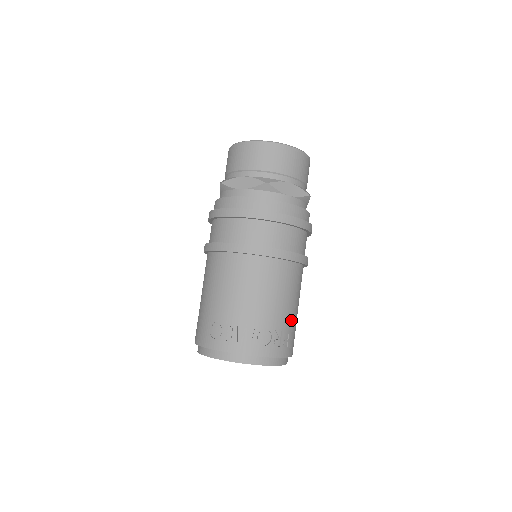
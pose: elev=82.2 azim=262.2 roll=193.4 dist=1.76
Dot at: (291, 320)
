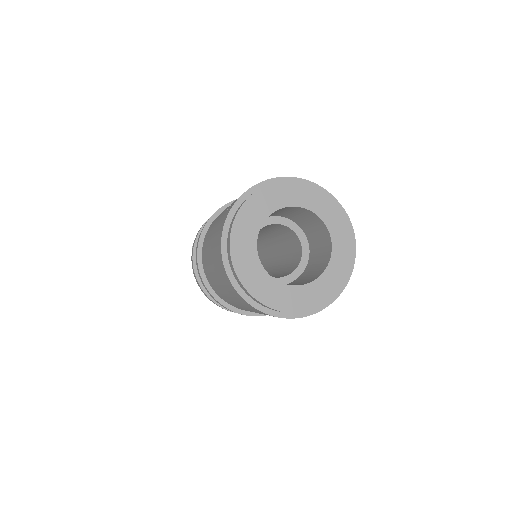
Dot at: occluded
